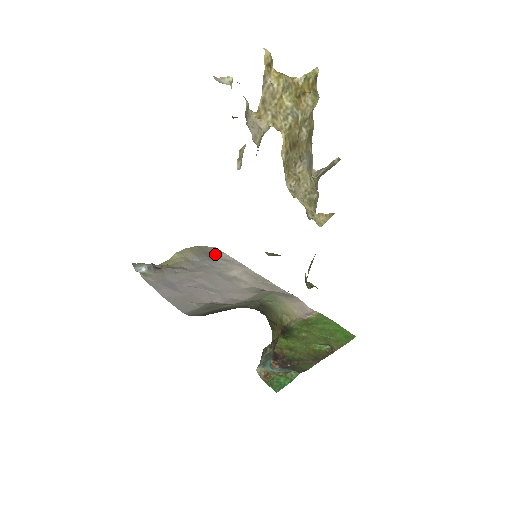
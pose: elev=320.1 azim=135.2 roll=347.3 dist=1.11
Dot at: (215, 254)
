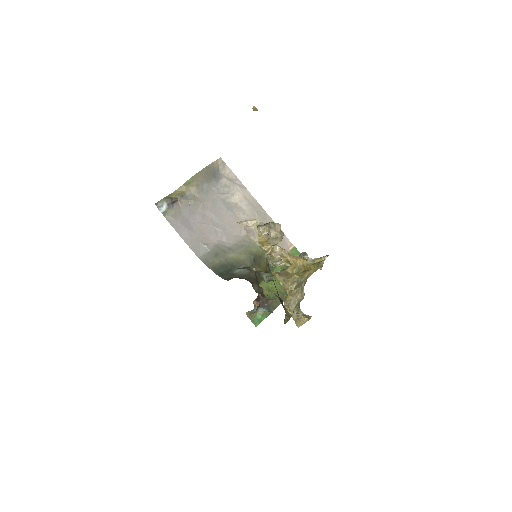
Dot at: (220, 170)
